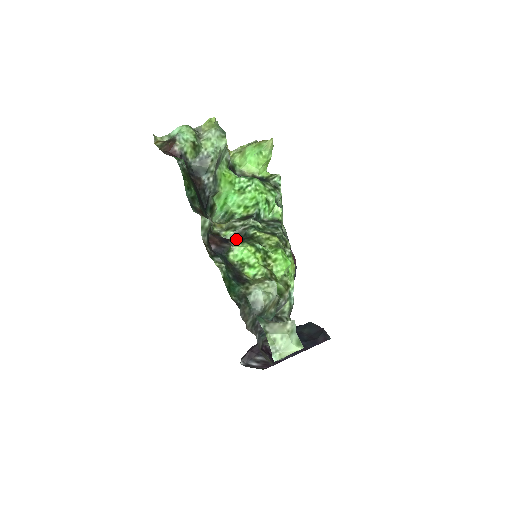
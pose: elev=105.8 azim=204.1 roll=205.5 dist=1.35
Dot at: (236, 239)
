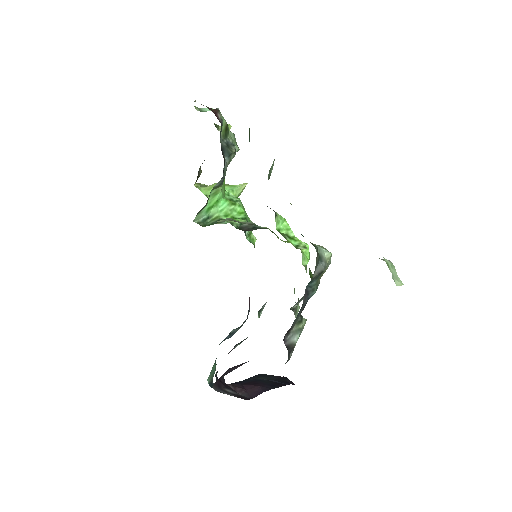
Dot at: (243, 229)
